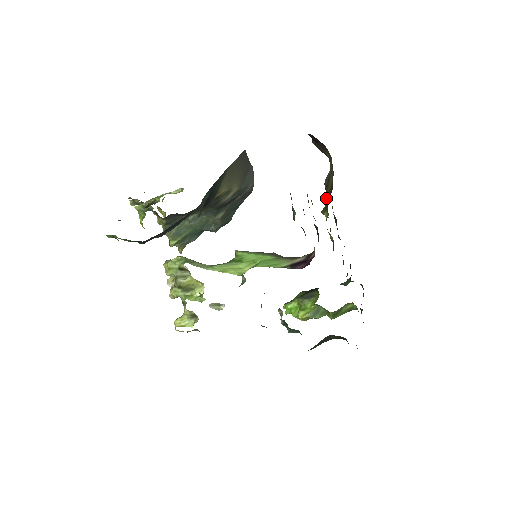
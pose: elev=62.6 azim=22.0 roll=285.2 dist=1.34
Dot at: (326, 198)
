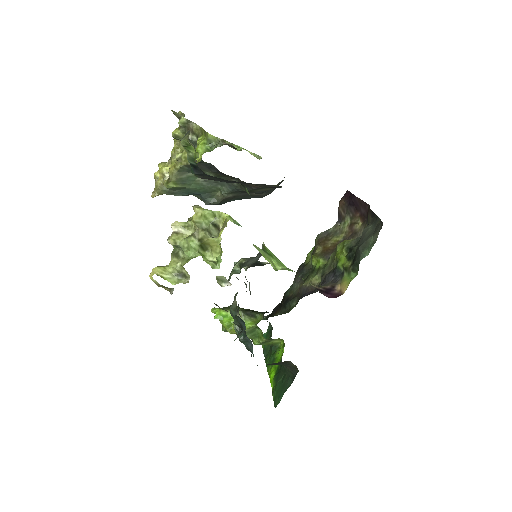
Dot at: (323, 248)
